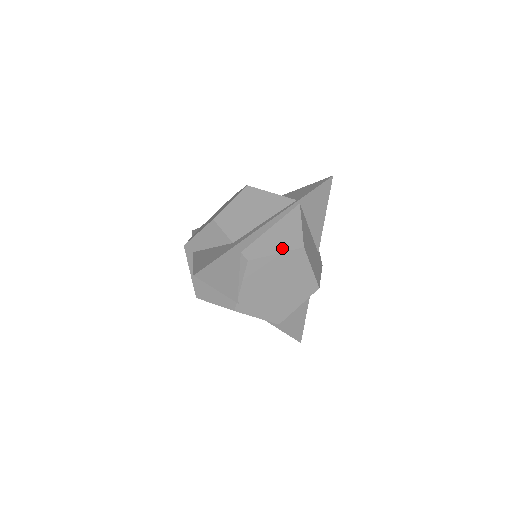
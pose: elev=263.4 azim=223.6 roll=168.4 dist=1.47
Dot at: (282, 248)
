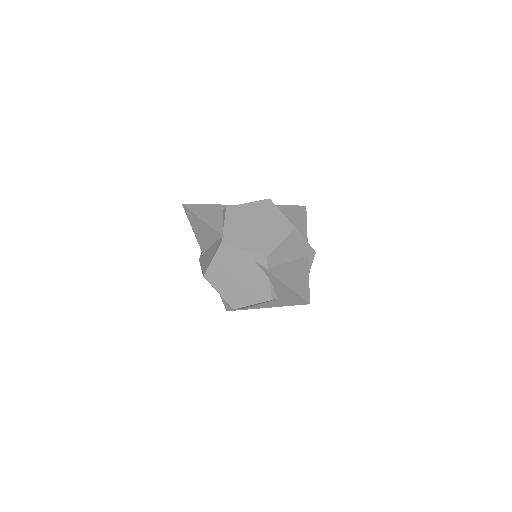
Dot at: (253, 202)
